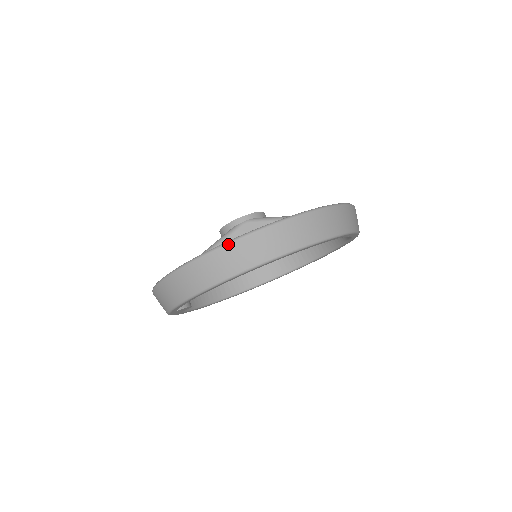
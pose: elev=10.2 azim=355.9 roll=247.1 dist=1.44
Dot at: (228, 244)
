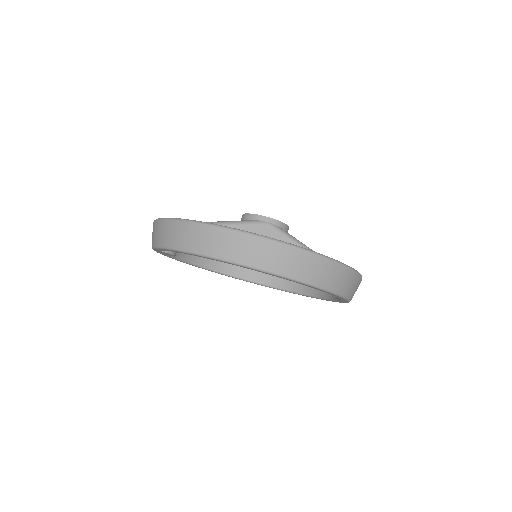
Dot at: (237, 231)
